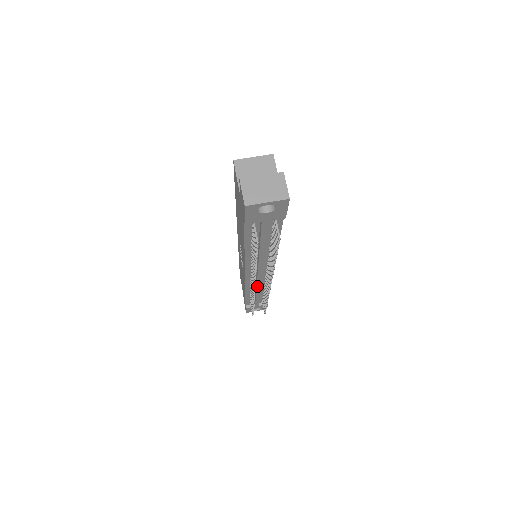
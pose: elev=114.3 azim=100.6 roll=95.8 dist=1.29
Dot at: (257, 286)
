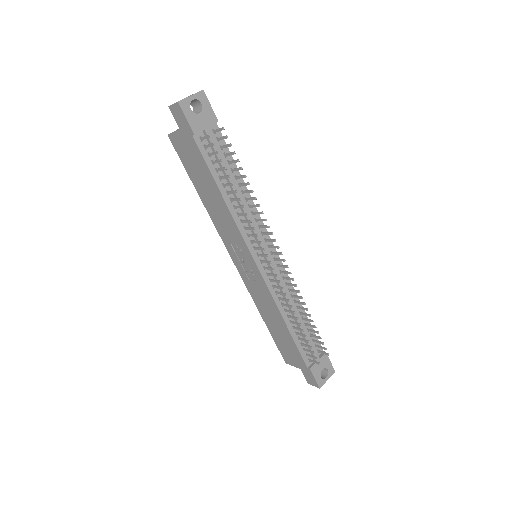
Dot at: occluded
